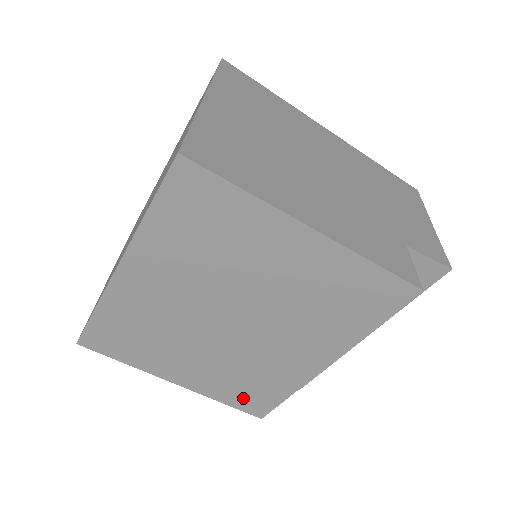
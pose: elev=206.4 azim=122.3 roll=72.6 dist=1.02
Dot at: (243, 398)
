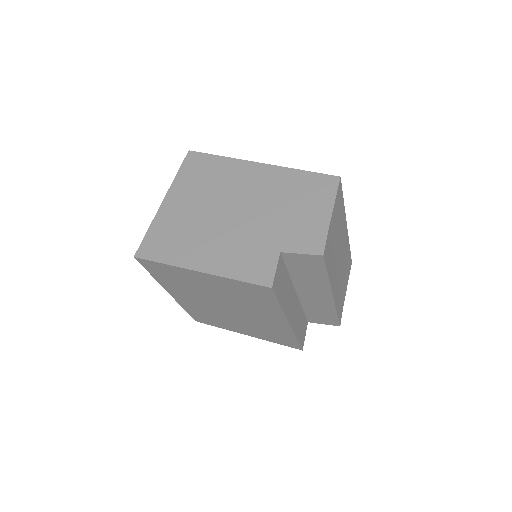
Dot at: (280, 341)
